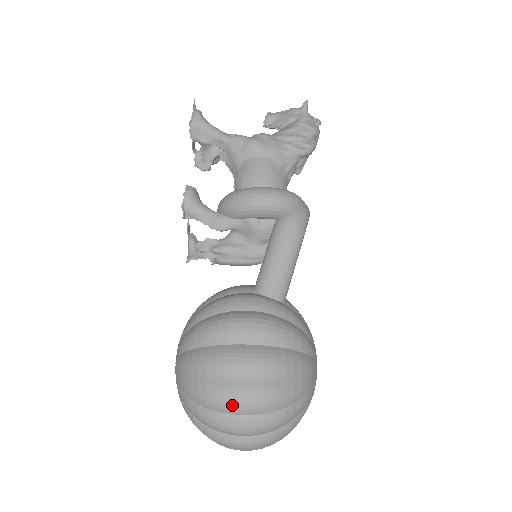
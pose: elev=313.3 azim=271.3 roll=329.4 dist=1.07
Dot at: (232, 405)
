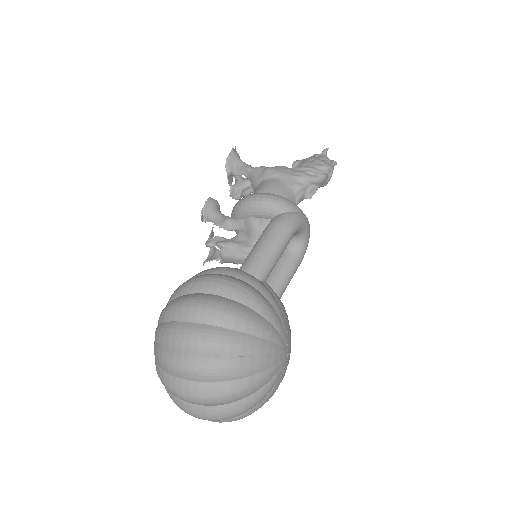
Dot at: (181, 339)
